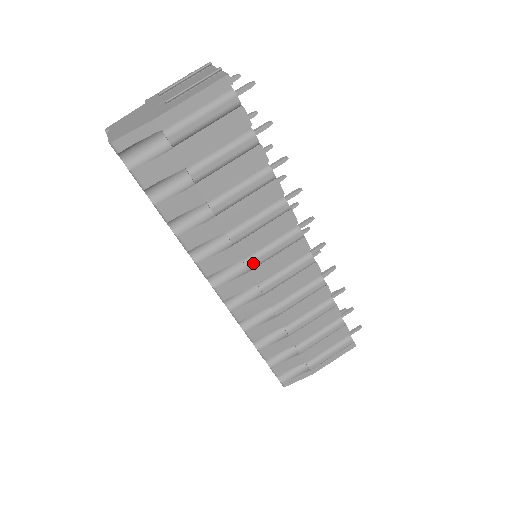
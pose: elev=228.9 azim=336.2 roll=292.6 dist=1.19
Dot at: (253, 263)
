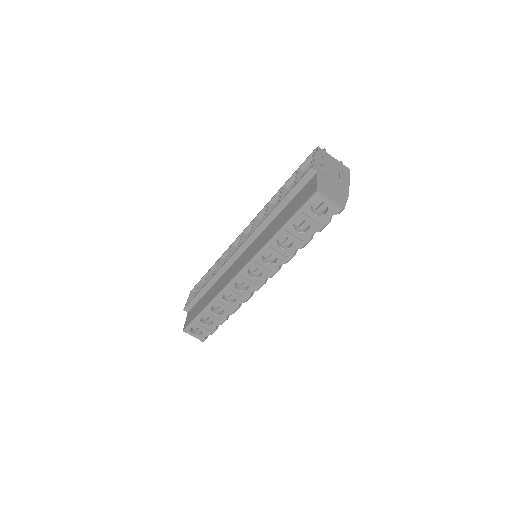
Dot at: occluded
